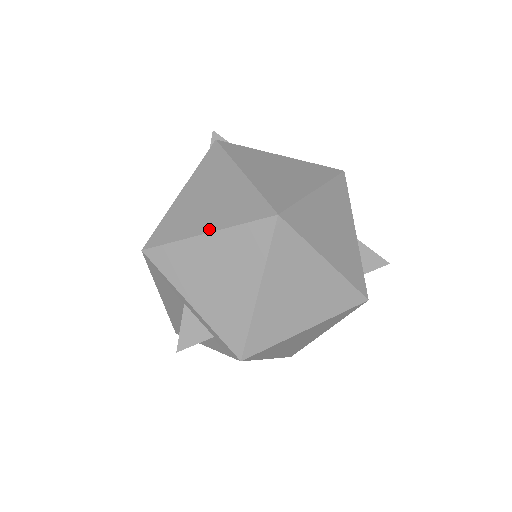
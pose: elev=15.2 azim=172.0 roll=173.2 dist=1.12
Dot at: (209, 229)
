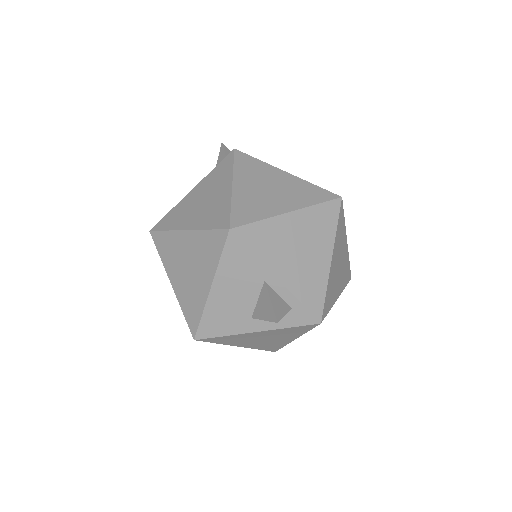
Dot at: (291, 209)
